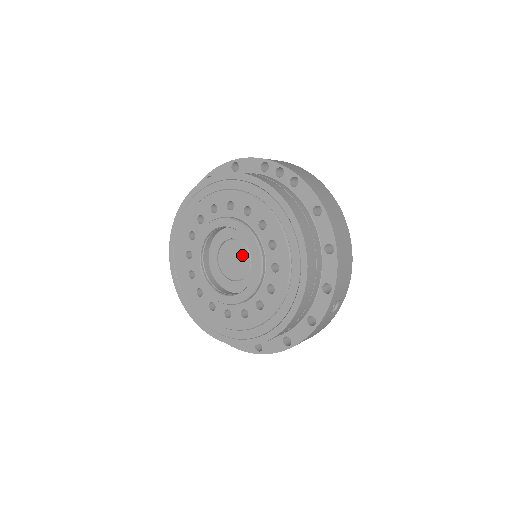
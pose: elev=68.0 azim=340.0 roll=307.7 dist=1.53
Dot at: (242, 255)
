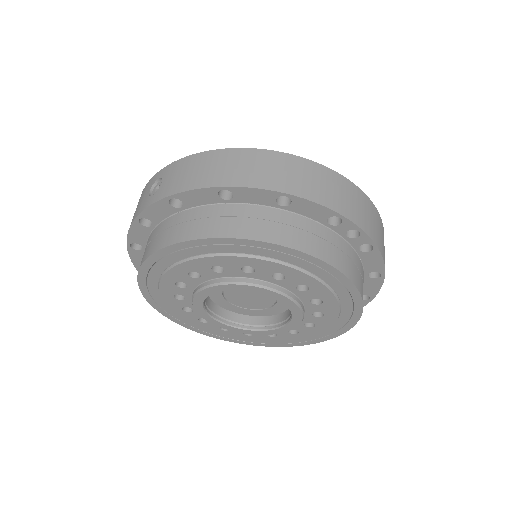
Dot at: (265, 298)
